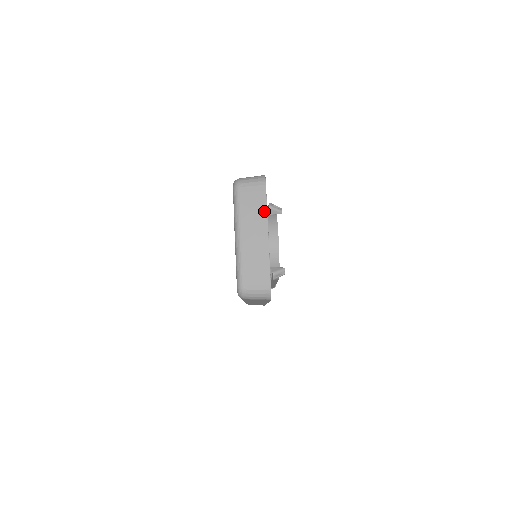
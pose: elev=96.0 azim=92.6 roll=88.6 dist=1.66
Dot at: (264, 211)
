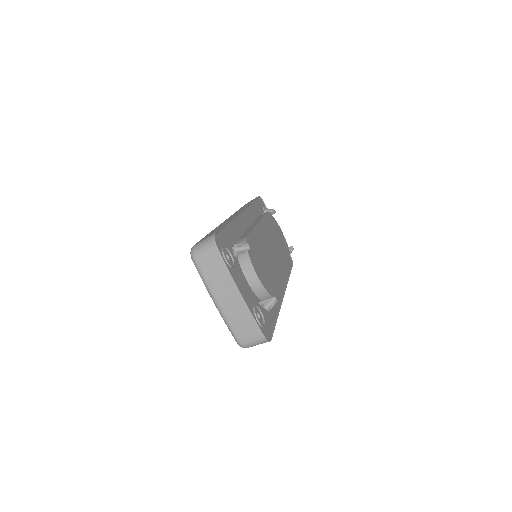
Dot at: (227, 275)
